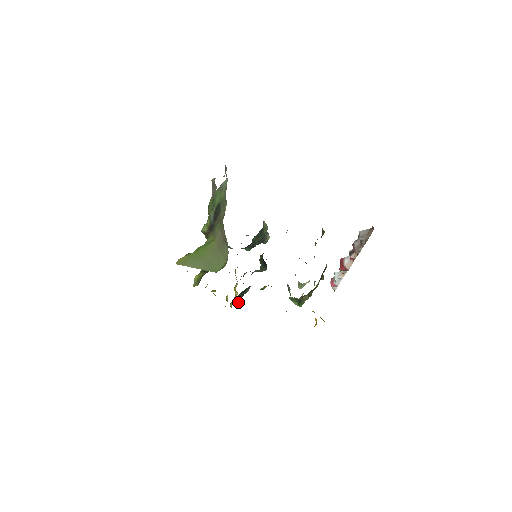
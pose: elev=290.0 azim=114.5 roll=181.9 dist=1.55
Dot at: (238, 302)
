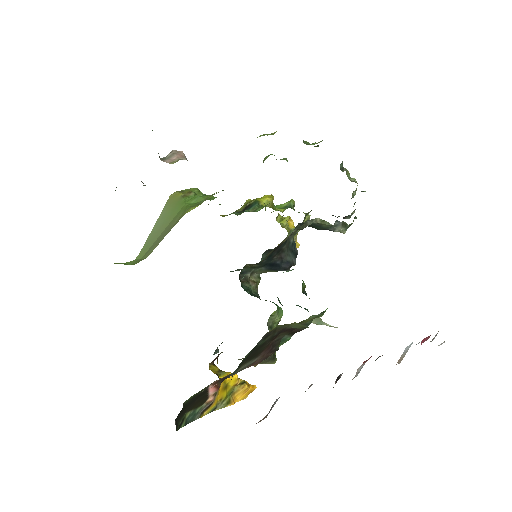
Dot at: occluded
